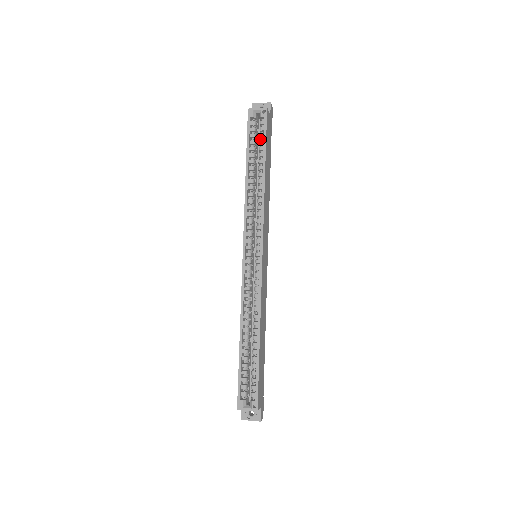
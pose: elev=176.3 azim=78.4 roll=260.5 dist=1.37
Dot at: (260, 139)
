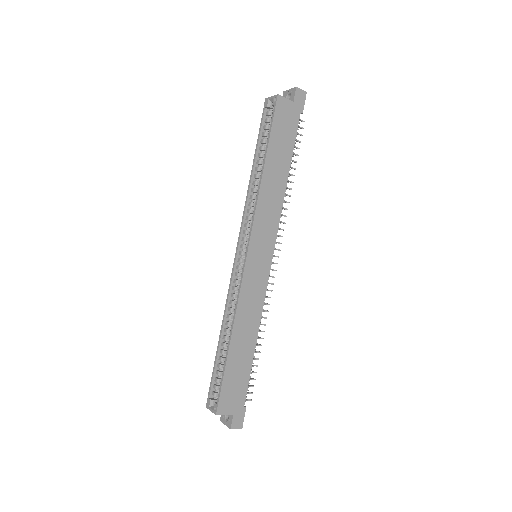
Dot at: occluded
